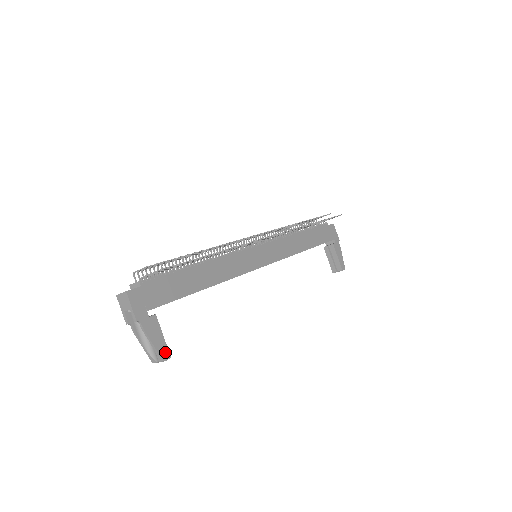
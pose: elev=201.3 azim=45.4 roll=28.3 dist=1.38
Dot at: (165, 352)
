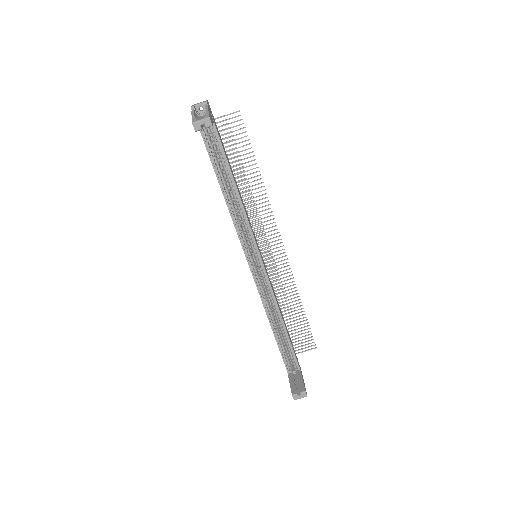
Dot at: (211, 121)
